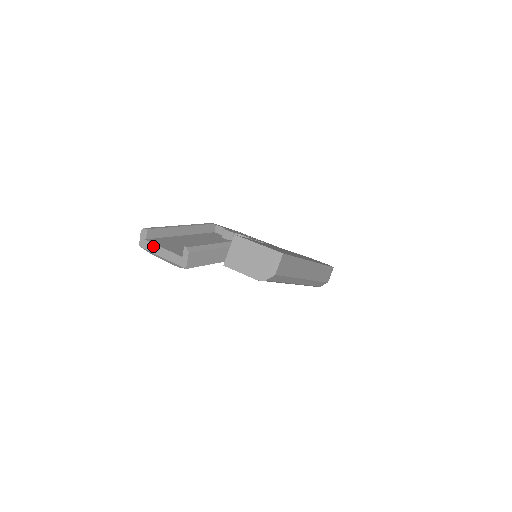
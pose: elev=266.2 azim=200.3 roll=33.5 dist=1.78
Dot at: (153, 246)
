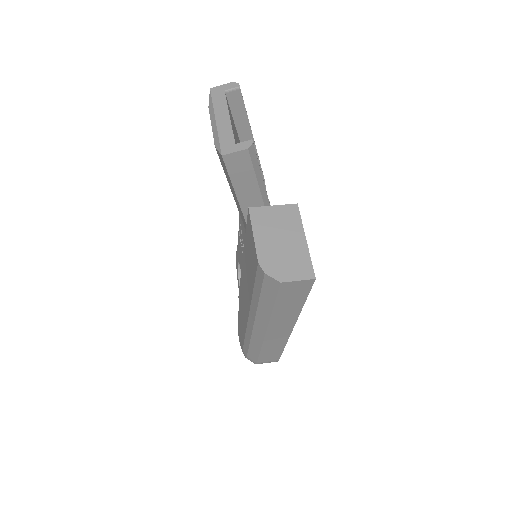
Dot at: (223, 104)
